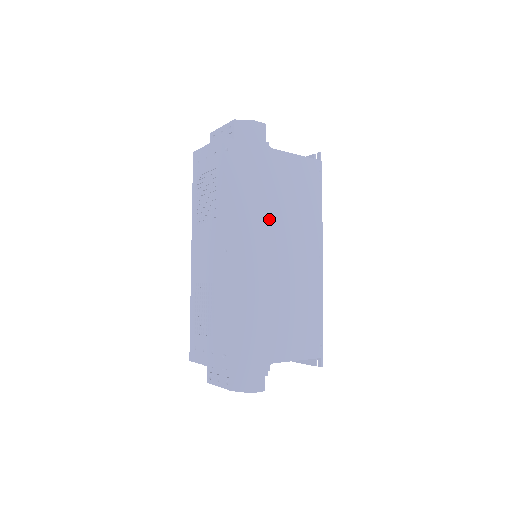
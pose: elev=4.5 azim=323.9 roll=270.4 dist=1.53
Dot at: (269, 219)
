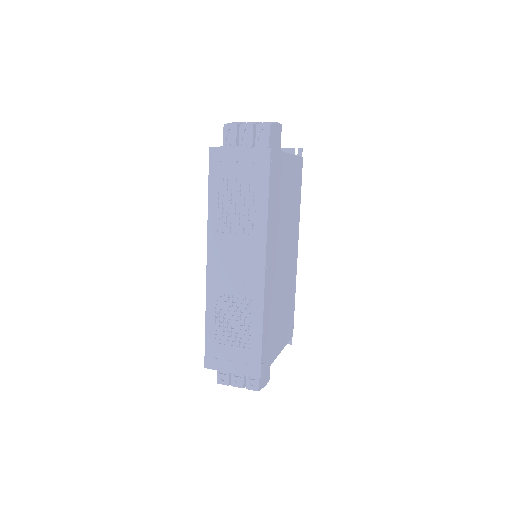
Dot at: (283, 226)
